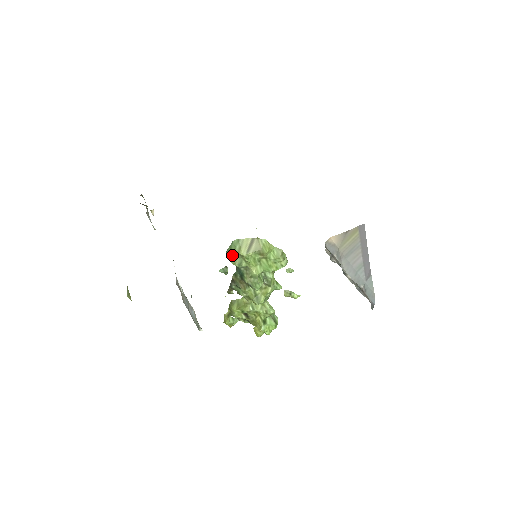
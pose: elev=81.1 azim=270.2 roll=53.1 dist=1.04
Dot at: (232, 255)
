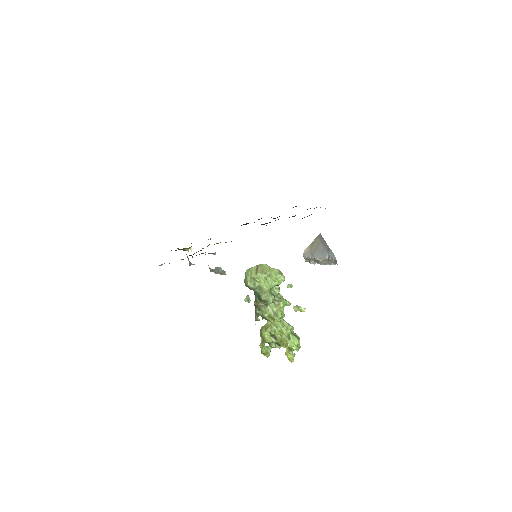
Dot at: (248, 280)
